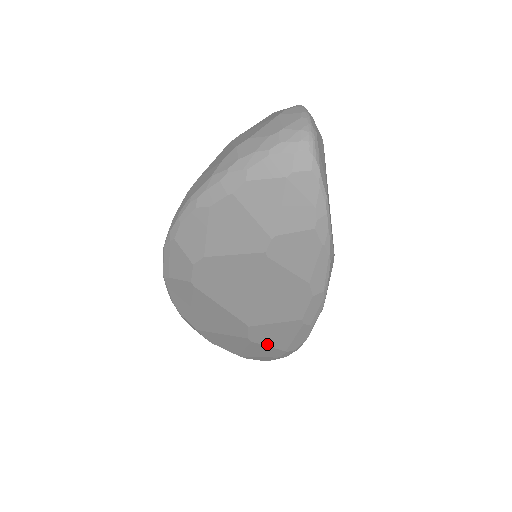
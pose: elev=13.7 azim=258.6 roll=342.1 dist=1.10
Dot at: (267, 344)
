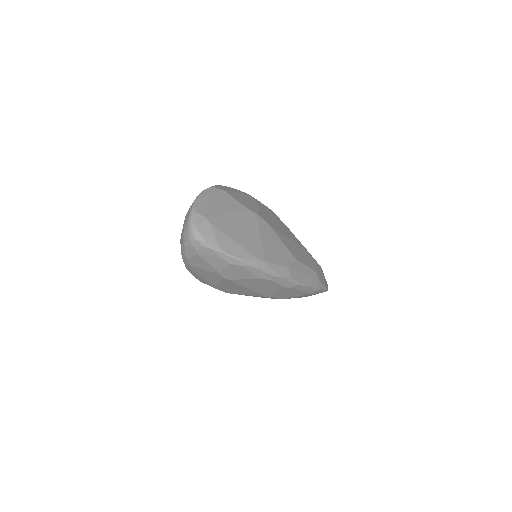
Dot at: (295, 296)
